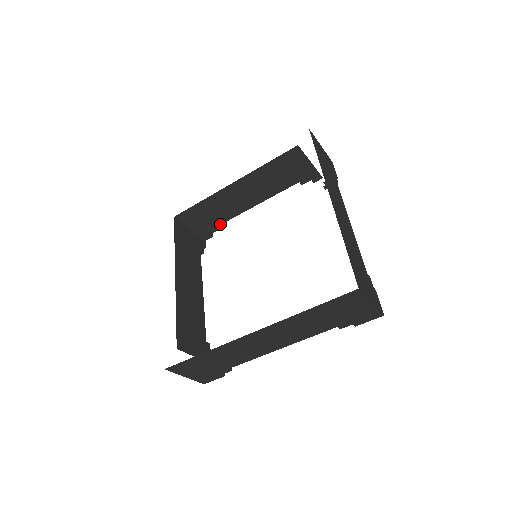
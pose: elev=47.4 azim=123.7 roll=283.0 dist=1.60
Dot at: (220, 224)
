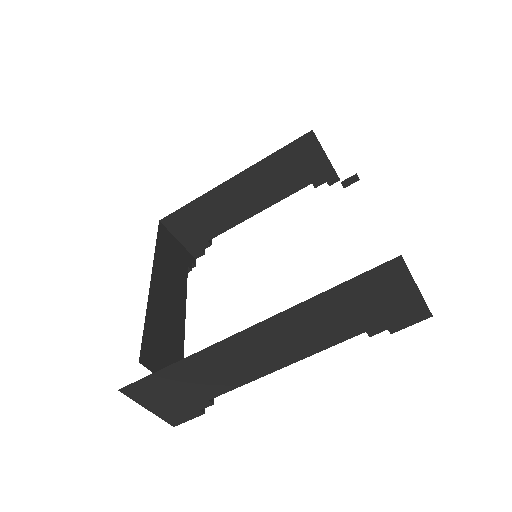
Dot at: (214, 236)
